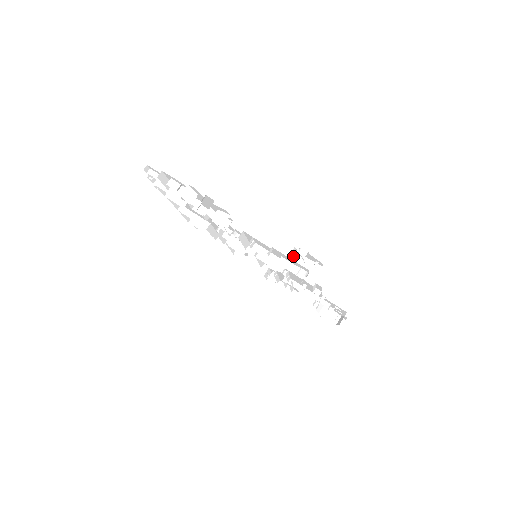
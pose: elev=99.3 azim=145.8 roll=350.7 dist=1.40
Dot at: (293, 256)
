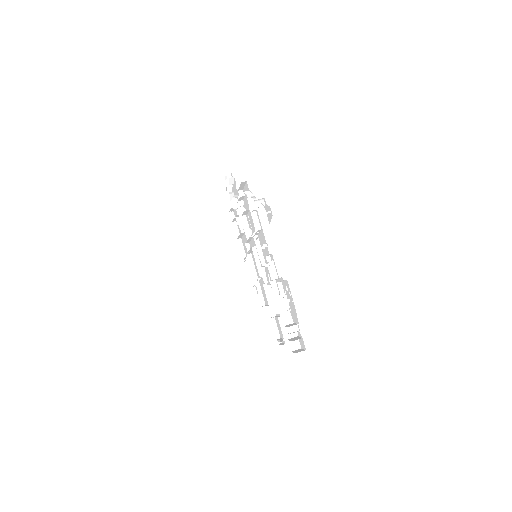
Dot at: (256, 204)
